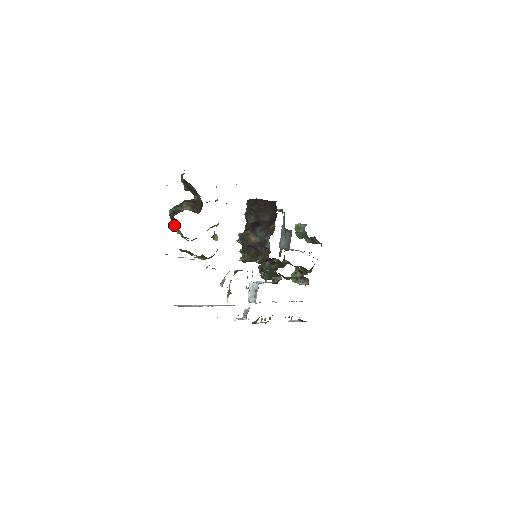
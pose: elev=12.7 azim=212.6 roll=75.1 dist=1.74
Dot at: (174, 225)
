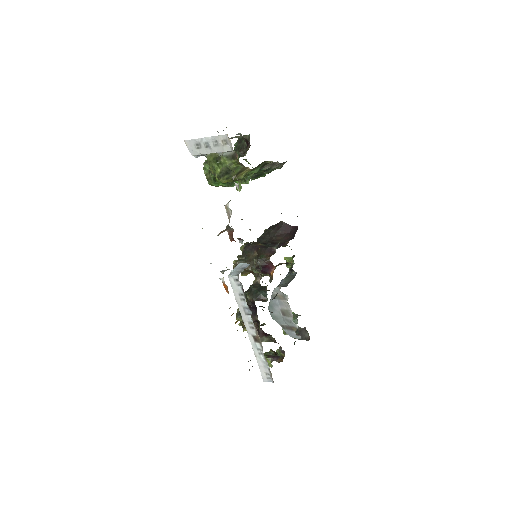
Dot at: occluded
